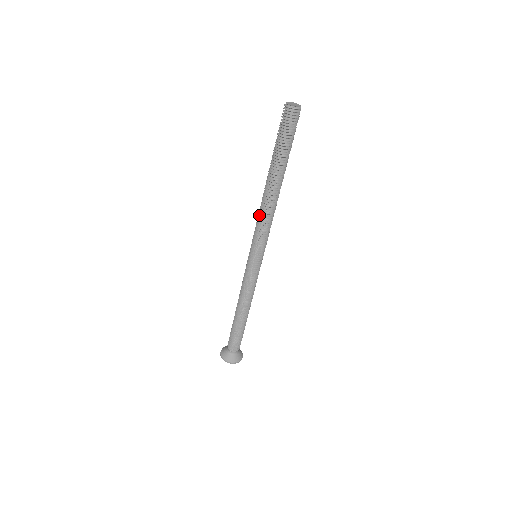
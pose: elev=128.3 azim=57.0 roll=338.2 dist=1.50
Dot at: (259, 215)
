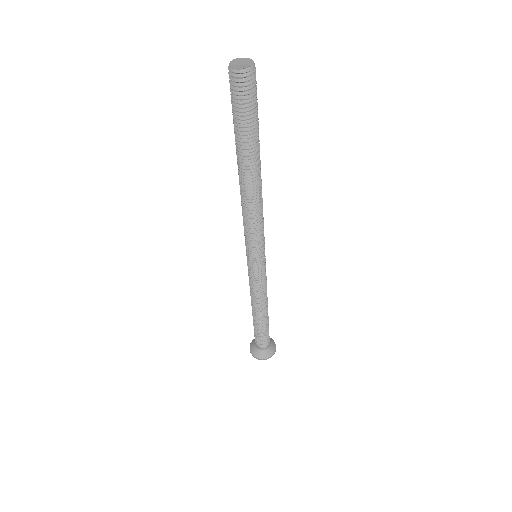
Dot at: (243, 215)
